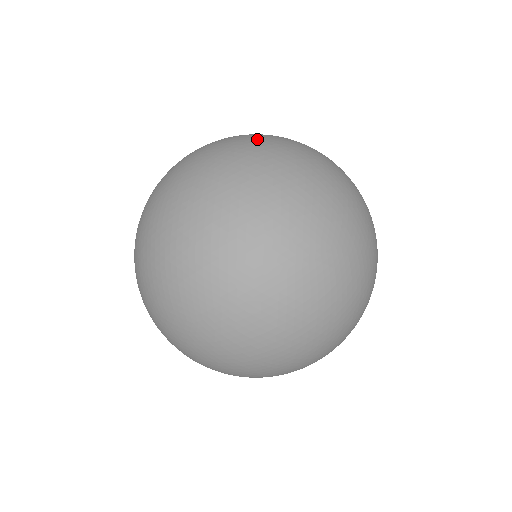
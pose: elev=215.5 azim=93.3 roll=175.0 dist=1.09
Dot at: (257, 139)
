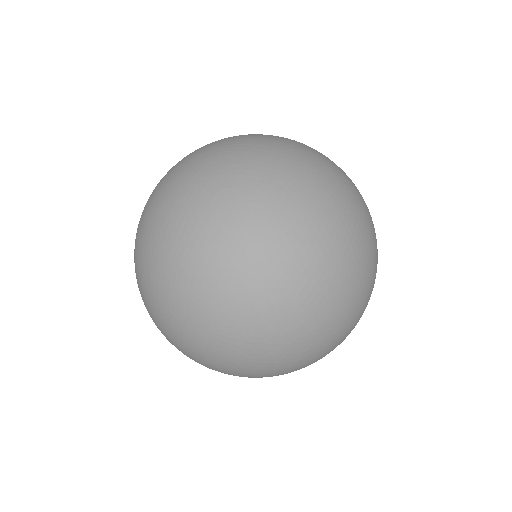
Dot at: occluded
